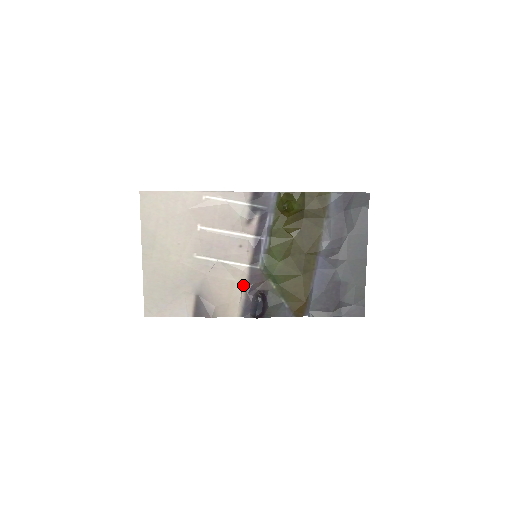
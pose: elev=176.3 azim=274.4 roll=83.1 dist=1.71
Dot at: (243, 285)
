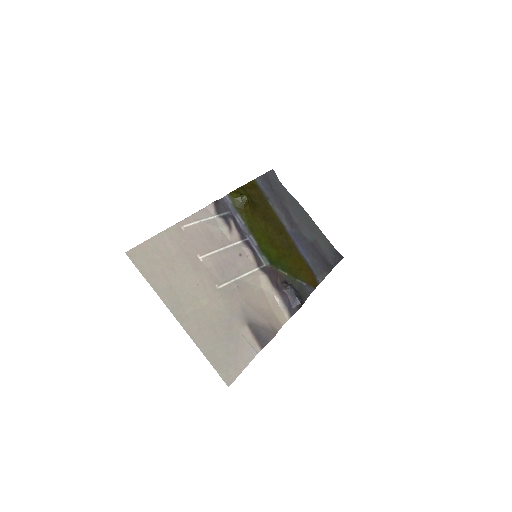
Dot at: (269, 287)
